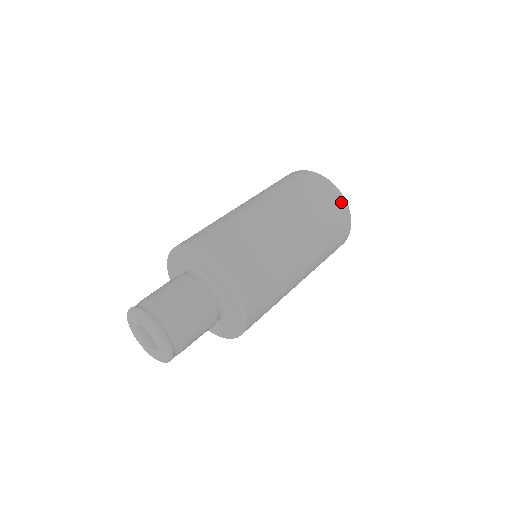
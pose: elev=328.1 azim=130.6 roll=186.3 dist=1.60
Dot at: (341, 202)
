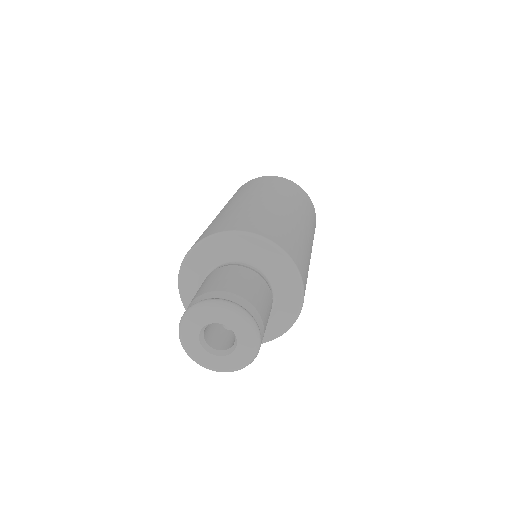
Dot at: (307, 196)
